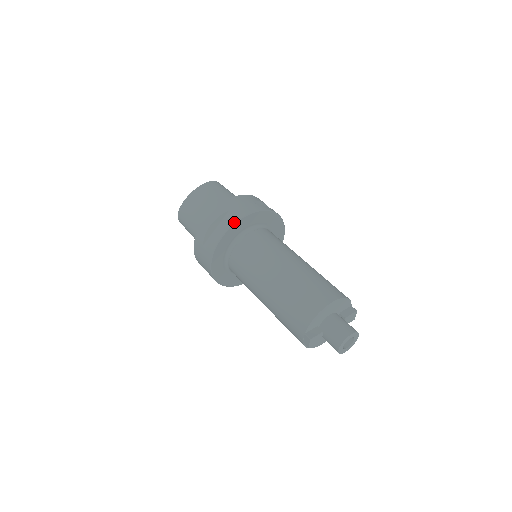
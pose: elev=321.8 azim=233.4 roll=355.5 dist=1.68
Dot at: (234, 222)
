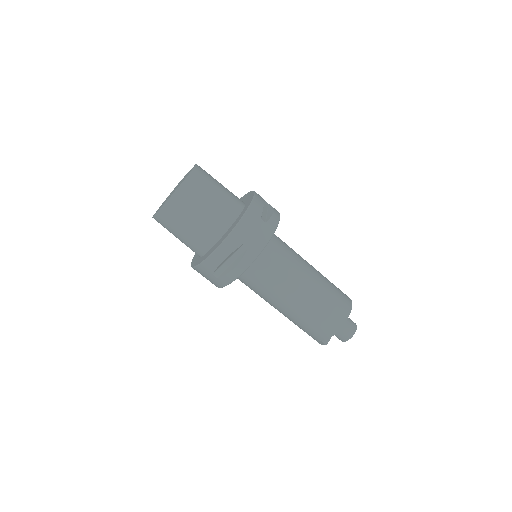
Dot at: (254, 260)
